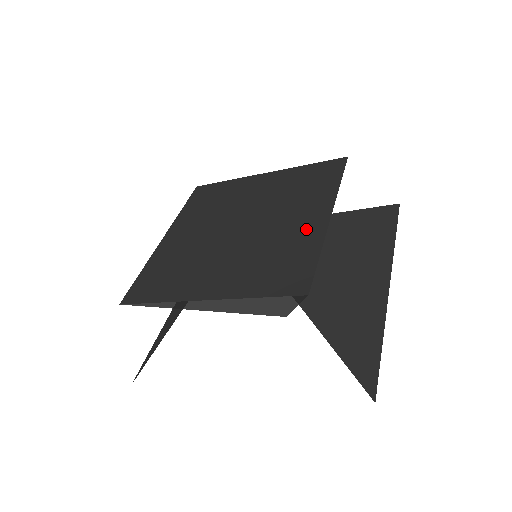
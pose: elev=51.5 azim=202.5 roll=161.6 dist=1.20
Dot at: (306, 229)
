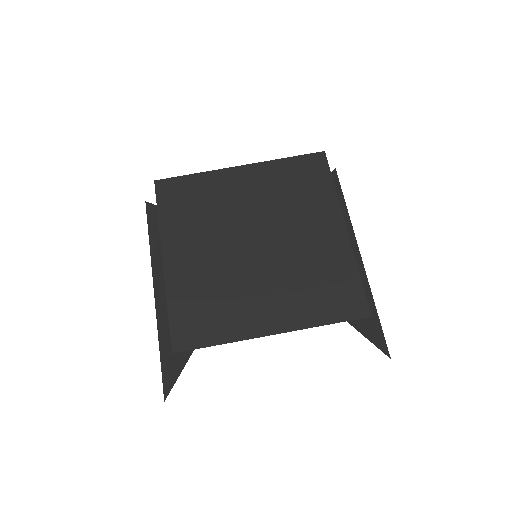
Dot at: (331, 245)
